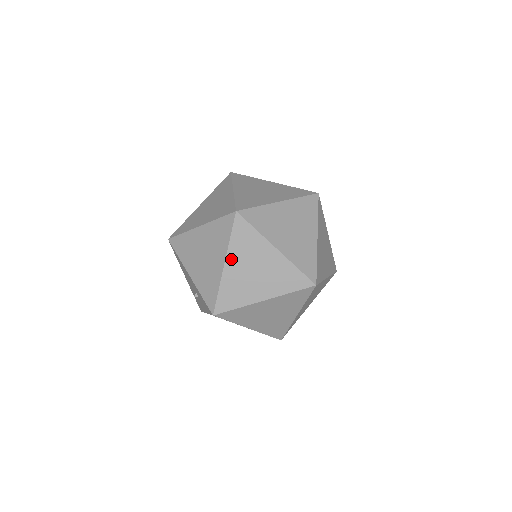
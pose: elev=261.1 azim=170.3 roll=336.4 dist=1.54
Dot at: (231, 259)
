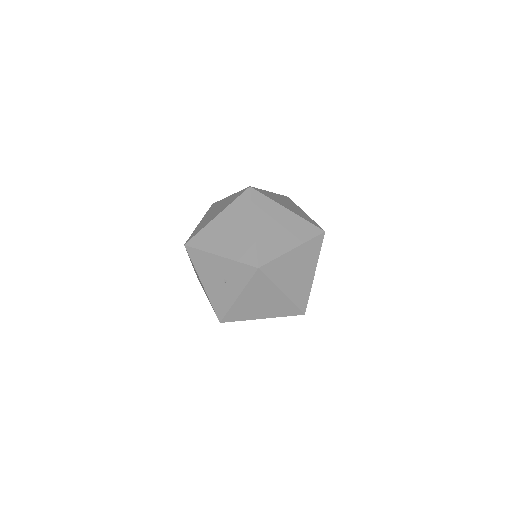
Dot at: (258, 221)
